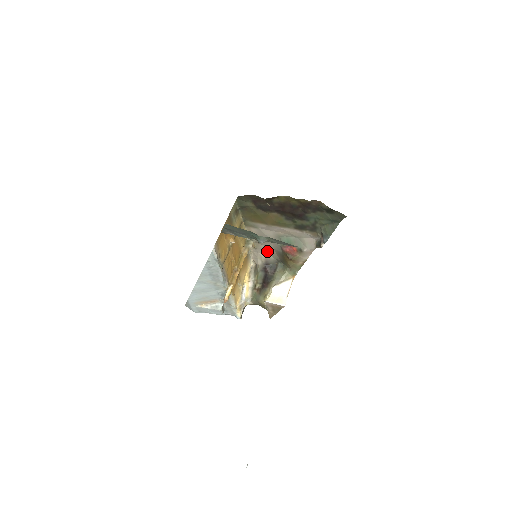
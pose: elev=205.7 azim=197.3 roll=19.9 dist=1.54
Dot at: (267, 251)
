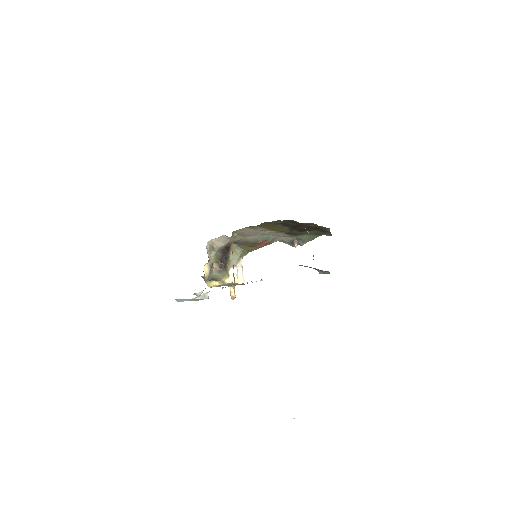
Dot at: (235, 238)
